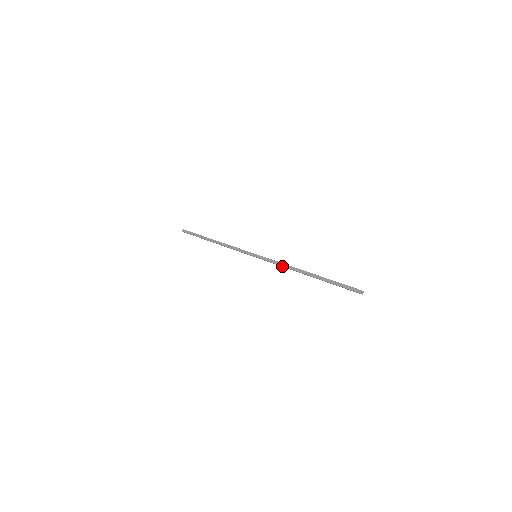
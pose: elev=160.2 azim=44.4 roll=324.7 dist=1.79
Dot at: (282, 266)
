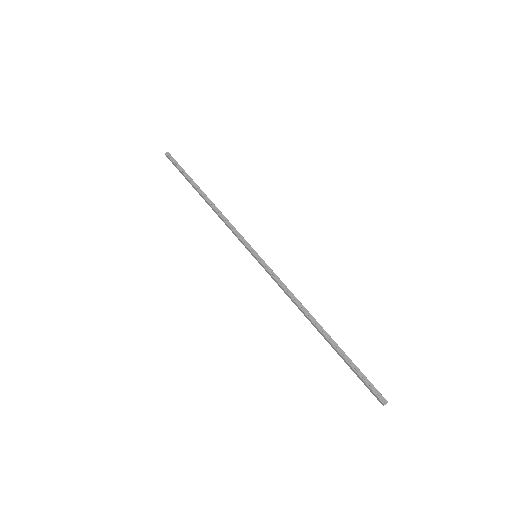
Dot at: (288, 294)
